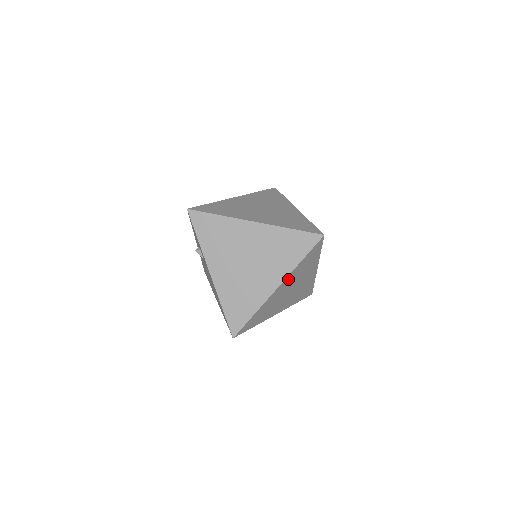
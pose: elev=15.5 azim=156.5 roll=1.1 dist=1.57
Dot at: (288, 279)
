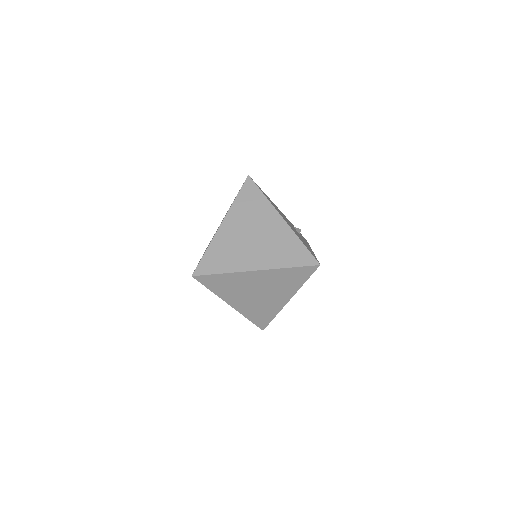
Dot at: occluded
